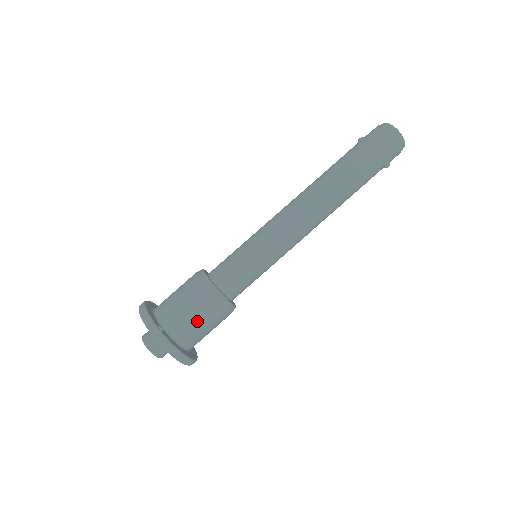
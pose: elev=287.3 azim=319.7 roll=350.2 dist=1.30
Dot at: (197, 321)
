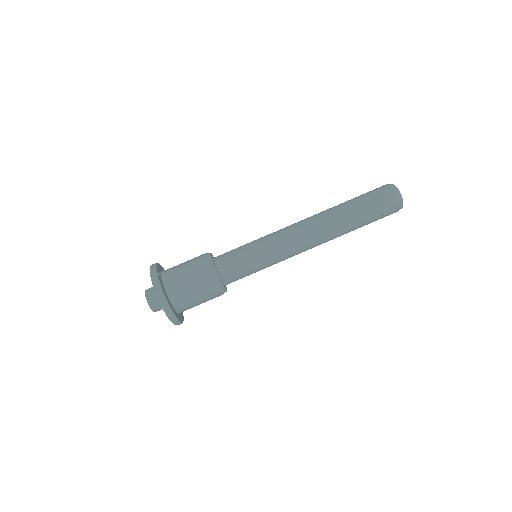
Dot at: (188, 279)
